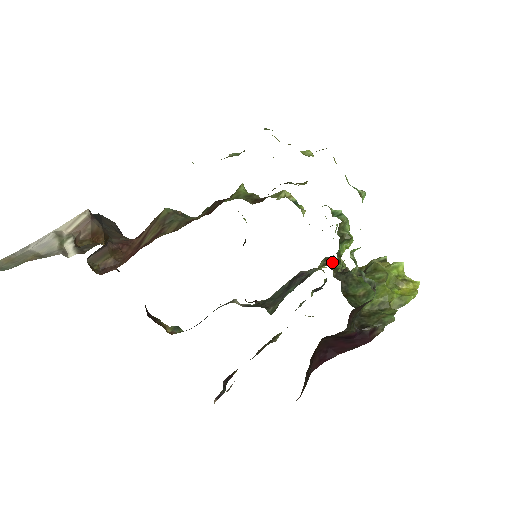
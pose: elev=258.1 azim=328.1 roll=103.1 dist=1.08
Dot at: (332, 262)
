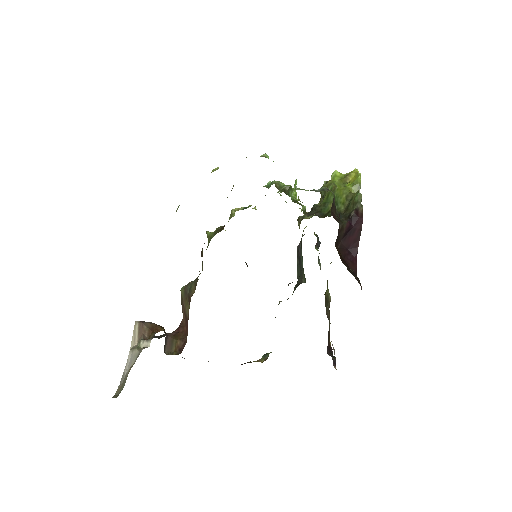
Dot at: (303, 217)
